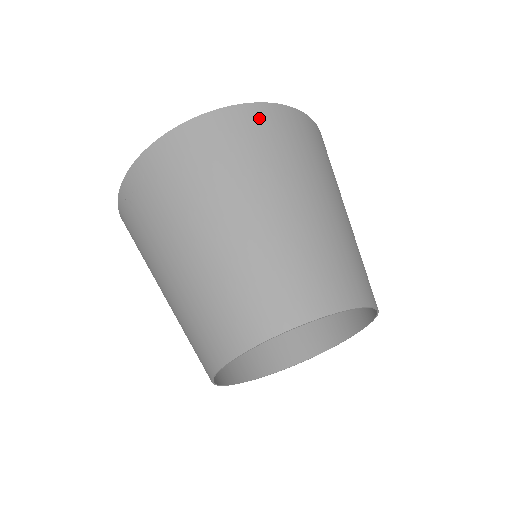
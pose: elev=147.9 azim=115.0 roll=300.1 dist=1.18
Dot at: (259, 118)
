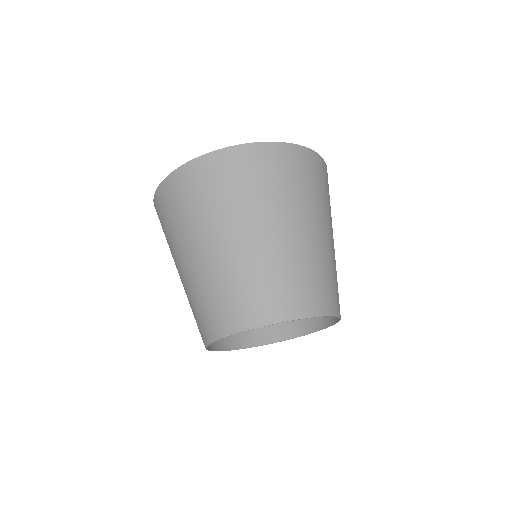
Dot at: (256, 156)
